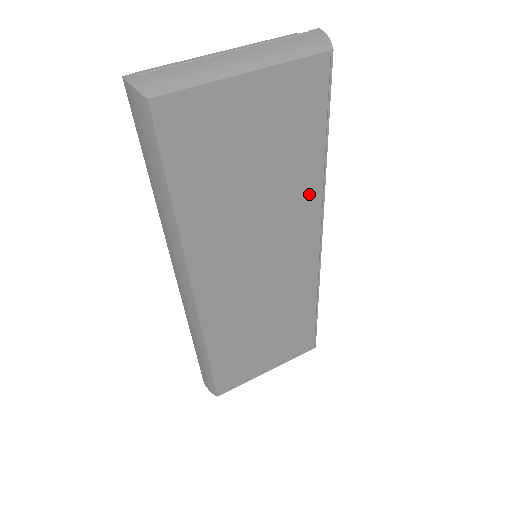
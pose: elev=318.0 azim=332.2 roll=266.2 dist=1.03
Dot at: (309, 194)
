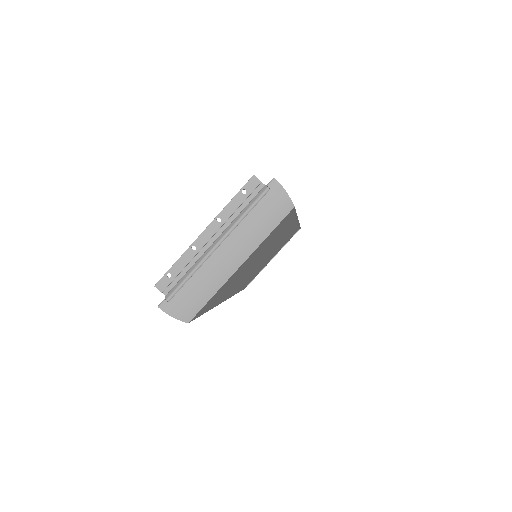
Dot at: (287, 227)
